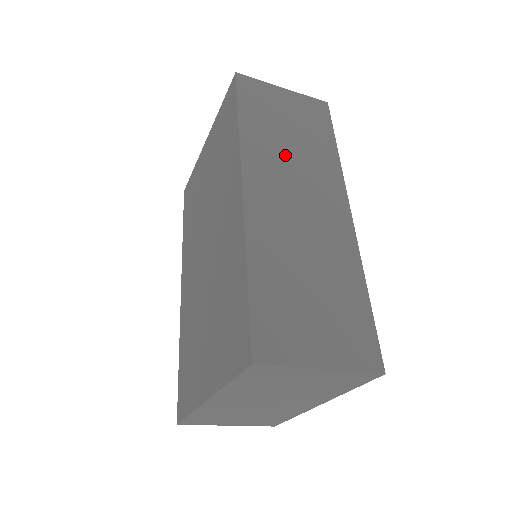
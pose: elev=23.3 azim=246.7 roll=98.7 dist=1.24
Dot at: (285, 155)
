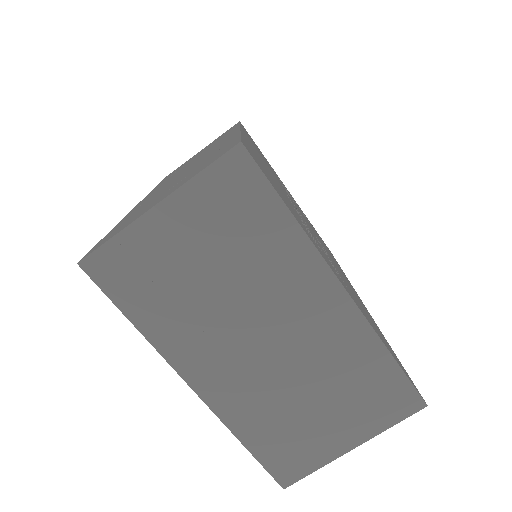
Dot at: occluded
